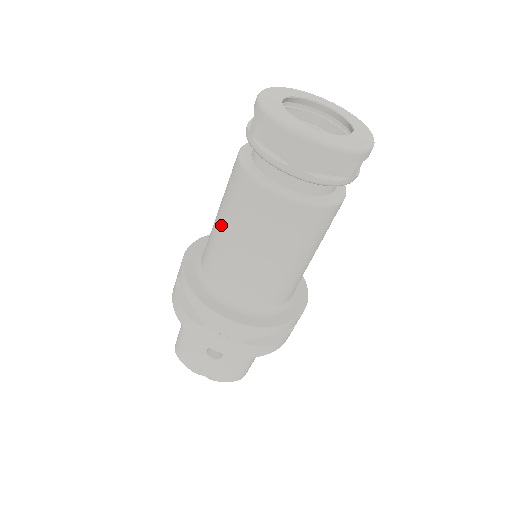
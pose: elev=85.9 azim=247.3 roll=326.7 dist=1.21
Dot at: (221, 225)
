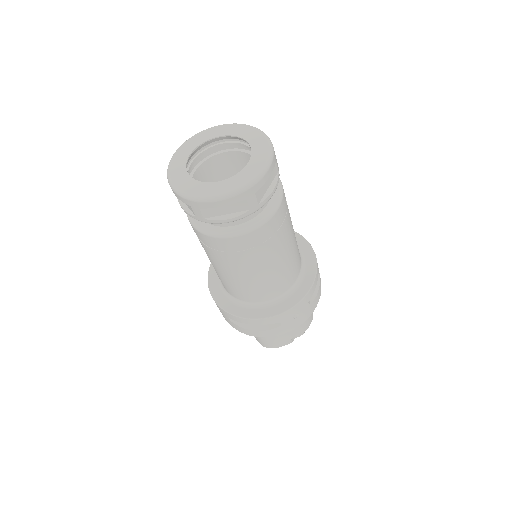
Dot at: (231, 273)
